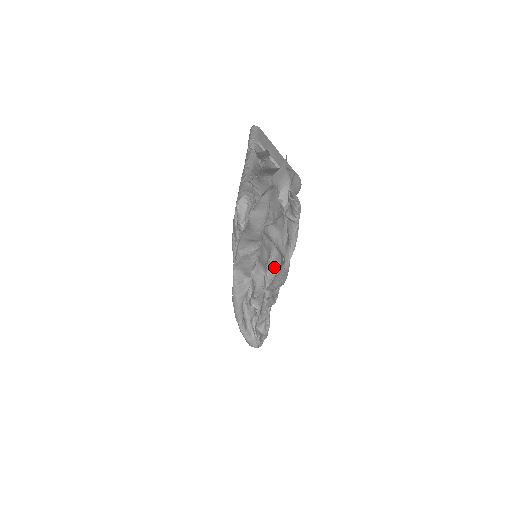
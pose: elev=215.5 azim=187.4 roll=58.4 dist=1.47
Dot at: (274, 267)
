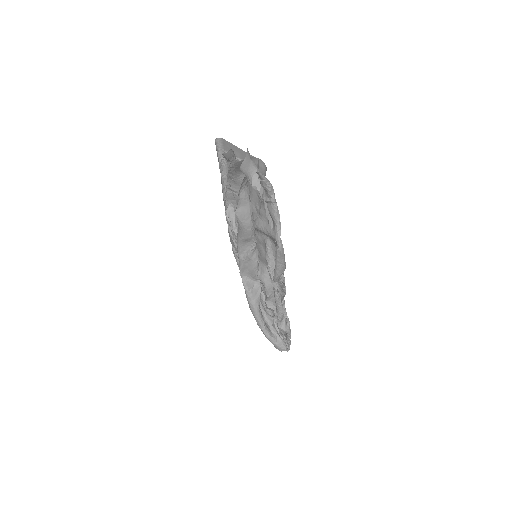
Dot at: (273, 258)
